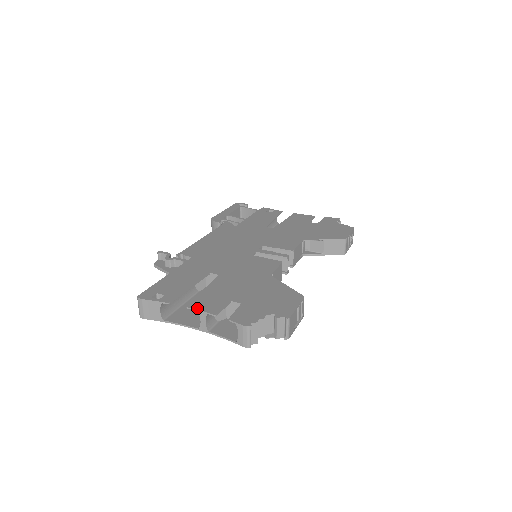
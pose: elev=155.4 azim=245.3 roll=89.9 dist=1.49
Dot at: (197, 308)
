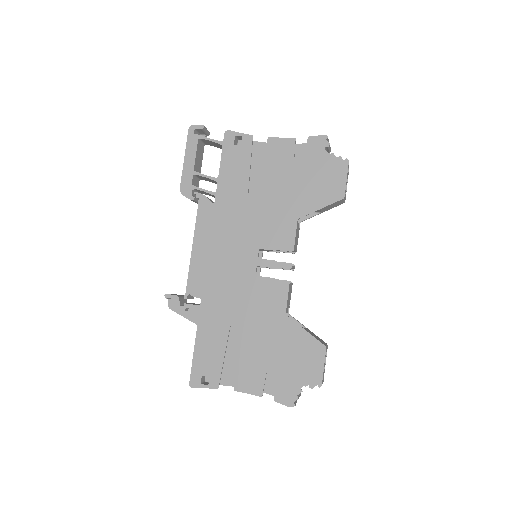
Dot at: (244, 391)
